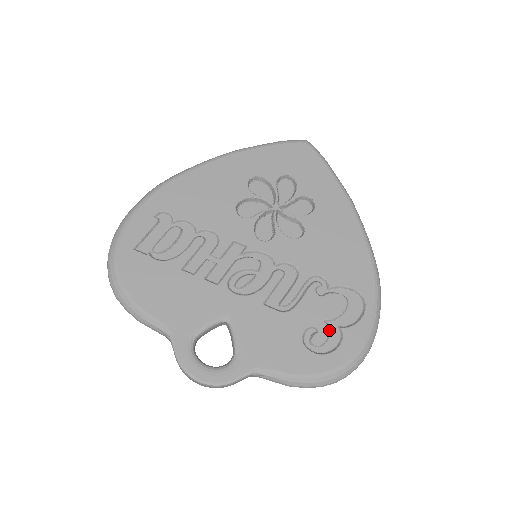
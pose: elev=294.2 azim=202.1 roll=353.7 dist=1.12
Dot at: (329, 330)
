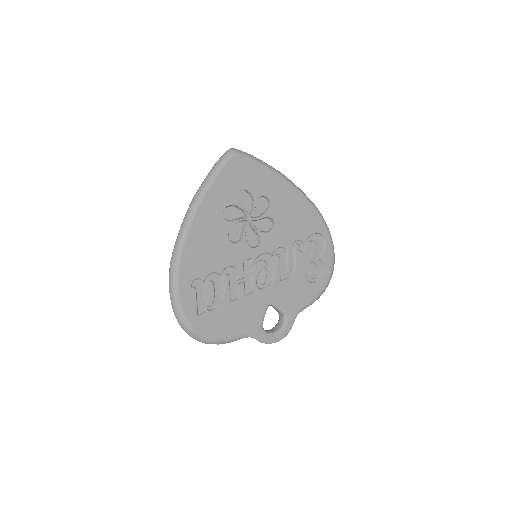
Dot at: (315, 265)
